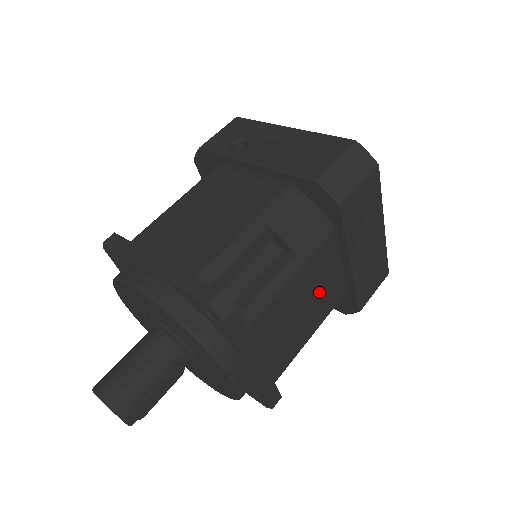
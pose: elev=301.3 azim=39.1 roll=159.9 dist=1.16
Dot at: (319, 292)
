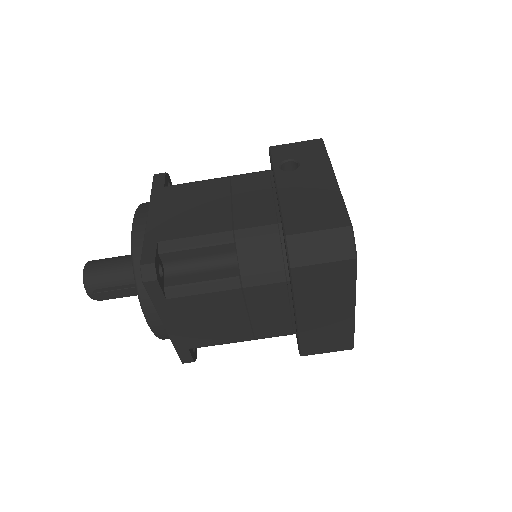
Dot at: (257, 316)
